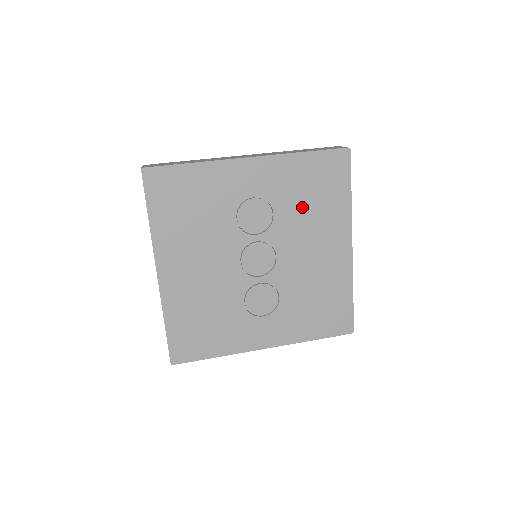
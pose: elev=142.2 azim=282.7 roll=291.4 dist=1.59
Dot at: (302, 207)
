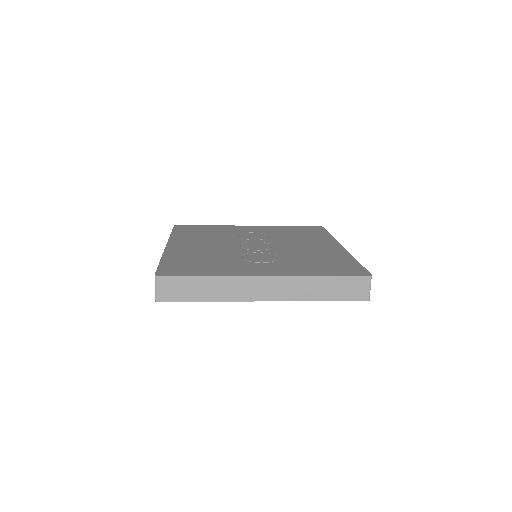
Dot at: (292, 236)
